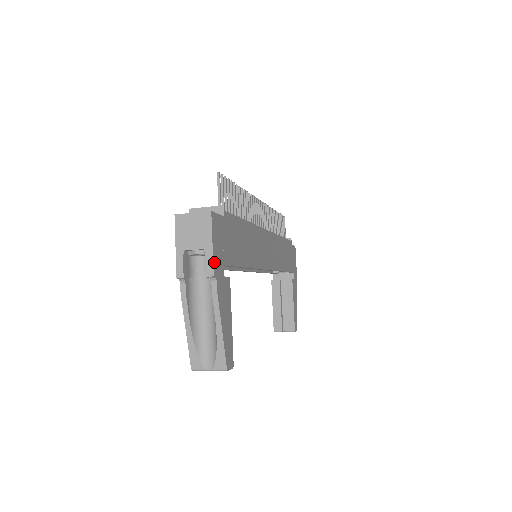
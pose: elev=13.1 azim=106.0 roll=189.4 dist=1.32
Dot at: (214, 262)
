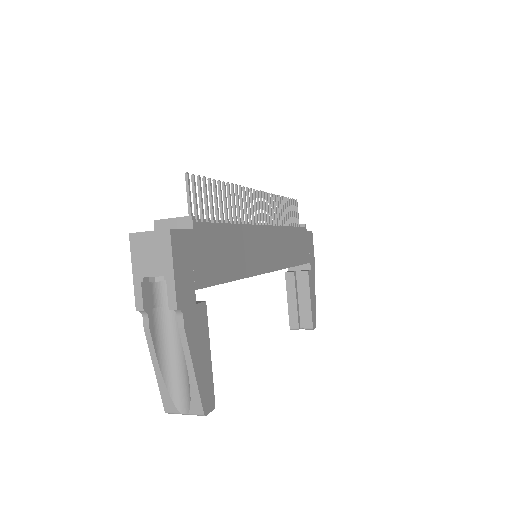
Dot at: (177, 291)
